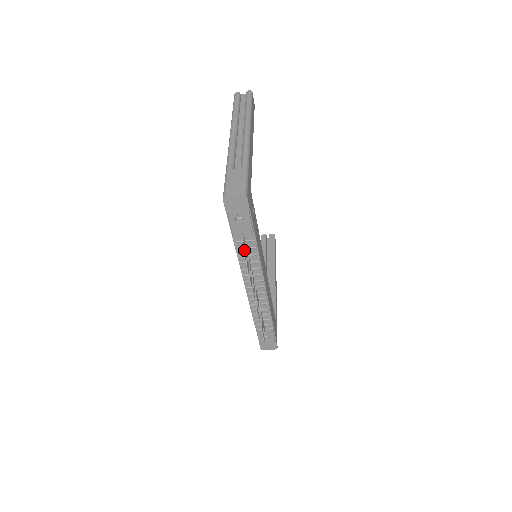
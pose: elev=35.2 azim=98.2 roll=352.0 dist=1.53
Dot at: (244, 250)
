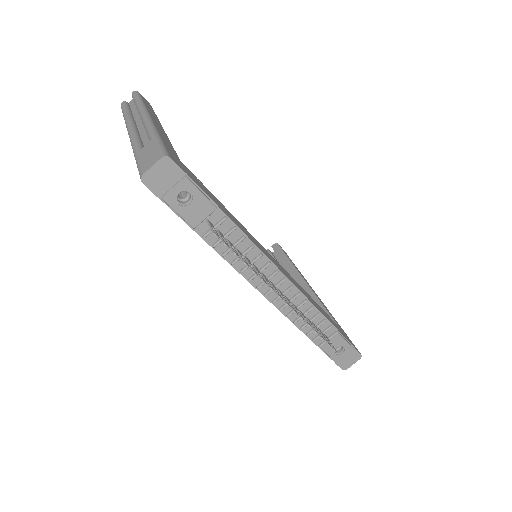
Dot at: (220, 237)
